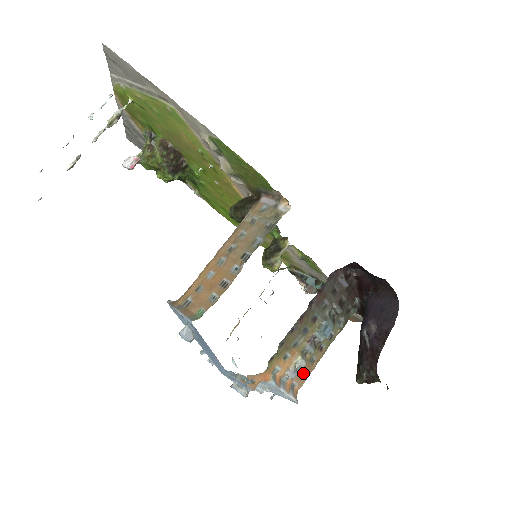
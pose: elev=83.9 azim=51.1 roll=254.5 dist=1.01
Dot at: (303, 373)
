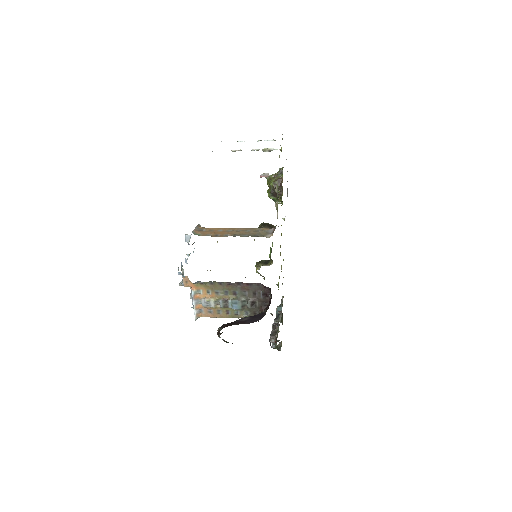
Dot at: (211, 312)
